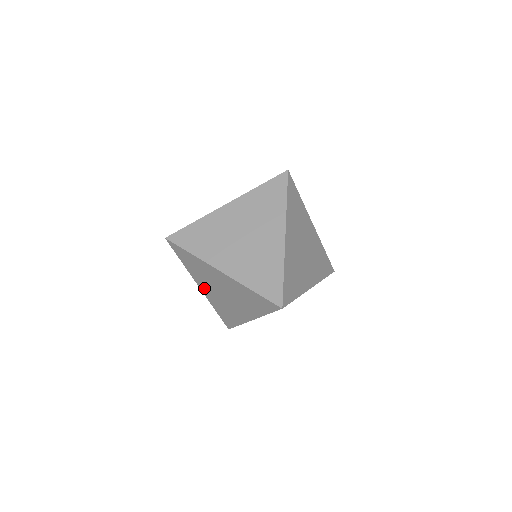
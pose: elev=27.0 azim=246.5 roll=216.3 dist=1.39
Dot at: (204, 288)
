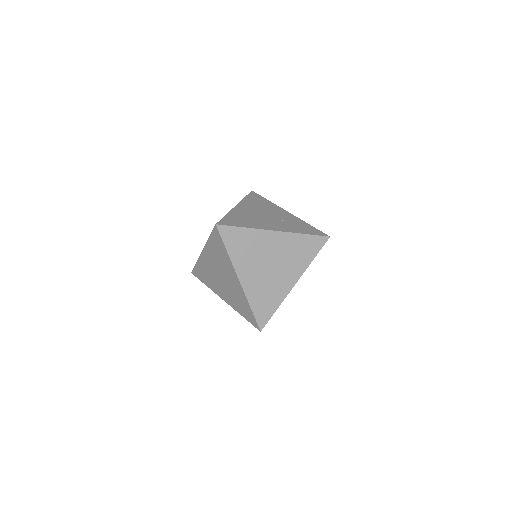
Dot at: occluded
